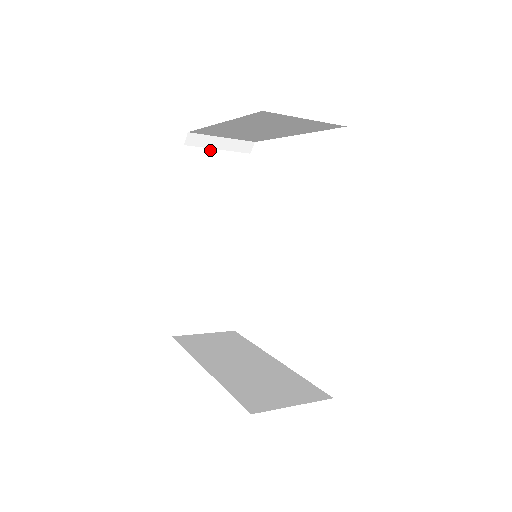
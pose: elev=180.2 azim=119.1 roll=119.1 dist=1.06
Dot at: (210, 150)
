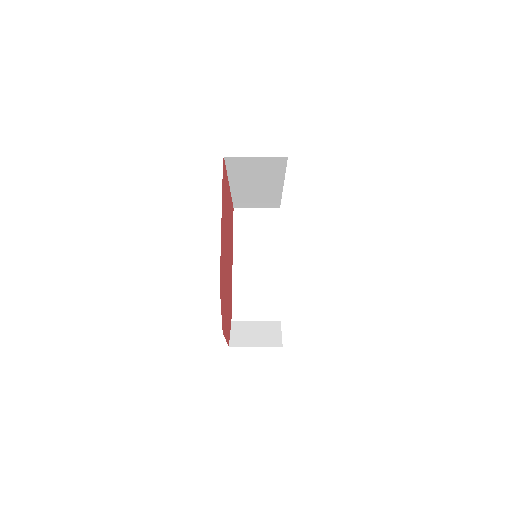
Dot at: (248, 157)
